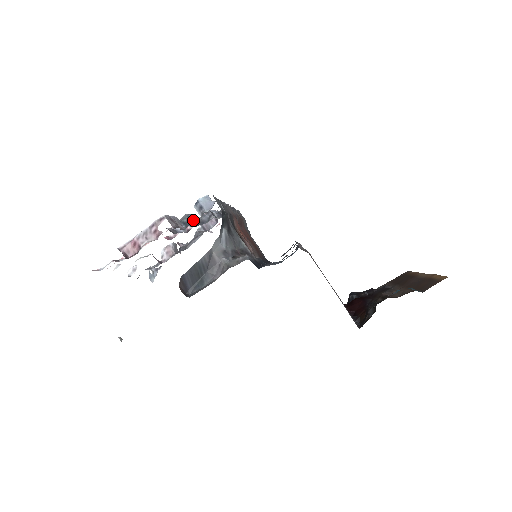
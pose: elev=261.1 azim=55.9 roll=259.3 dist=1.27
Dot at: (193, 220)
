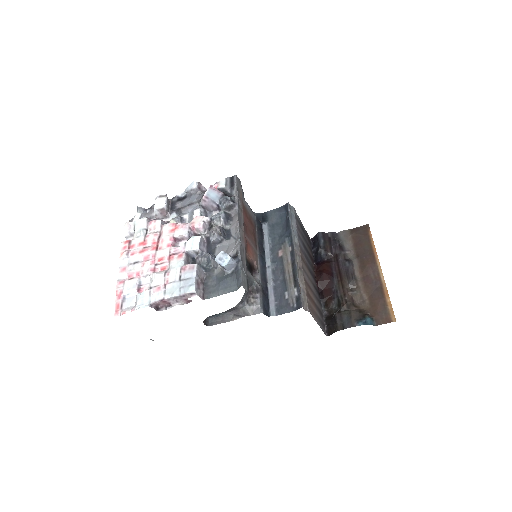
Dot at: (211, 262)
